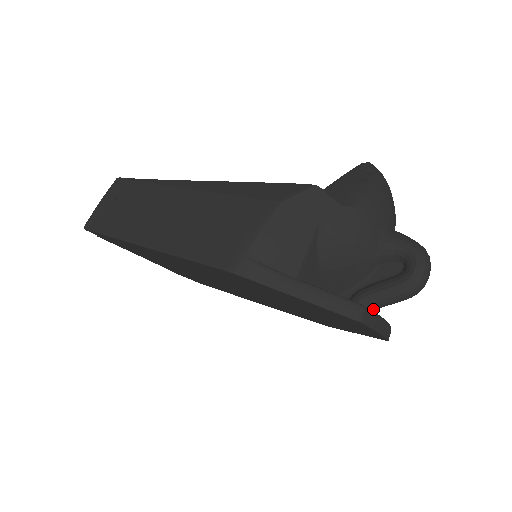
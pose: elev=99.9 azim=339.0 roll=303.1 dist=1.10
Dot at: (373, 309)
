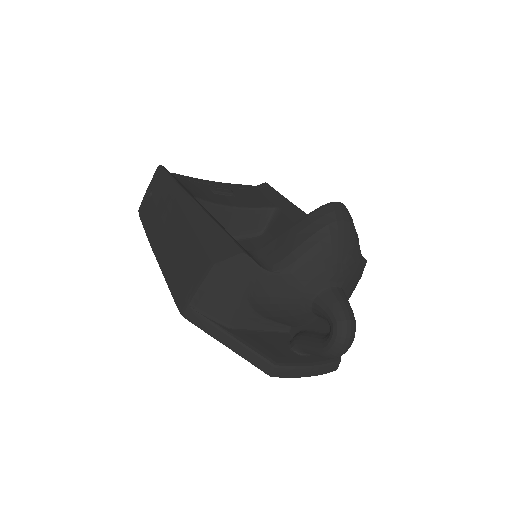
Dot at: (307, 353)
